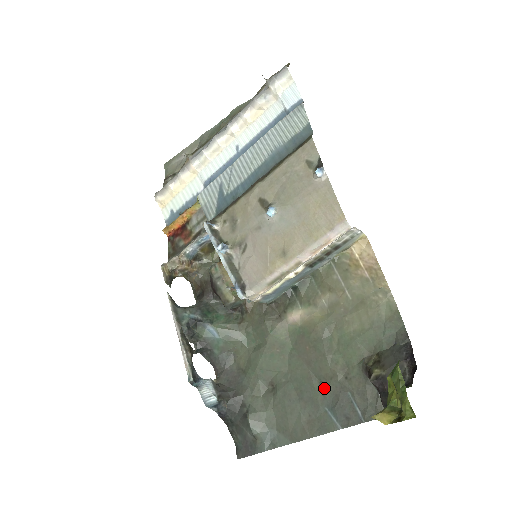
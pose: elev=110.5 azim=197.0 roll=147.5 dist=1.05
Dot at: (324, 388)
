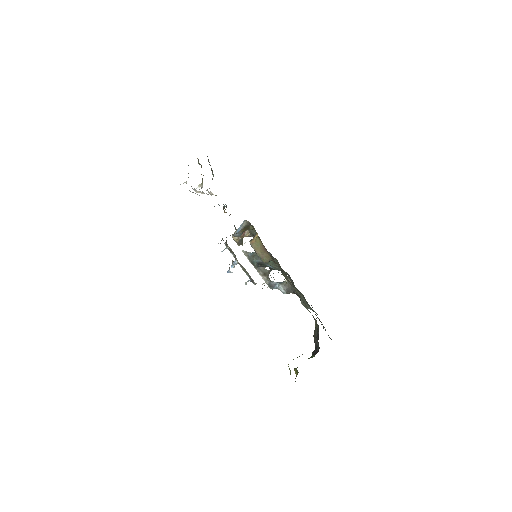
Dot at: (315, 314)
